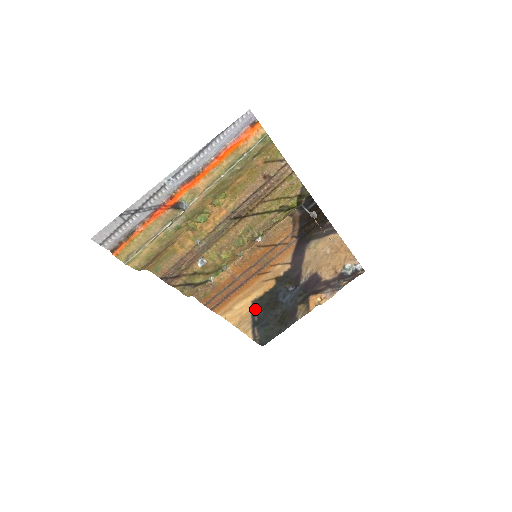
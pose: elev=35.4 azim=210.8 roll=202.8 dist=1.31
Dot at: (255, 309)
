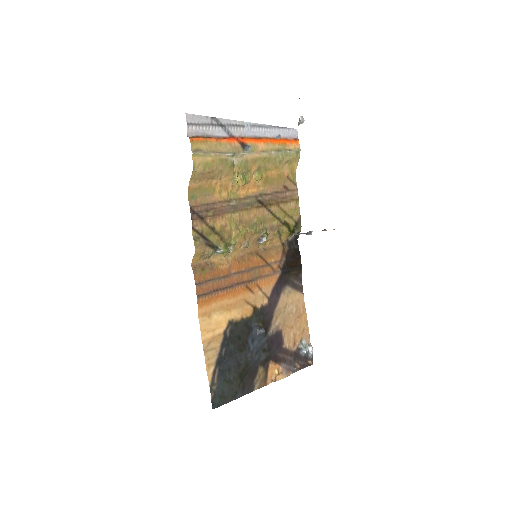
Dot at: (227, 336)
